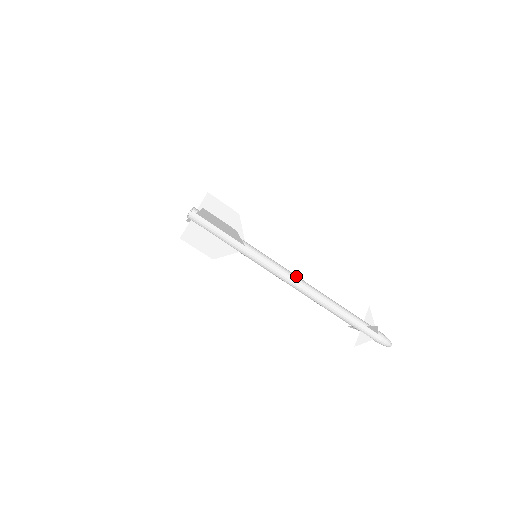
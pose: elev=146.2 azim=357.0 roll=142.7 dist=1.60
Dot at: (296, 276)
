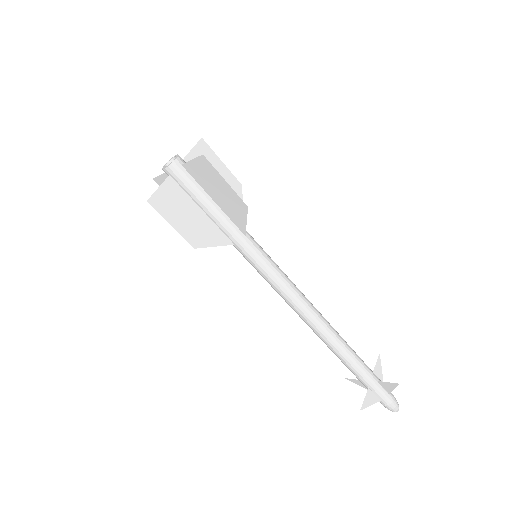
Dot at: (305, 297)
